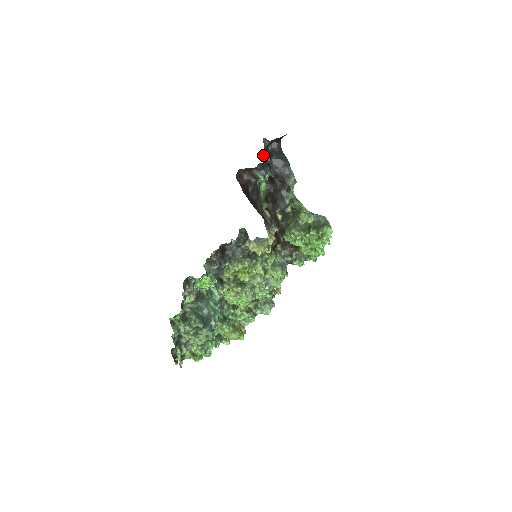
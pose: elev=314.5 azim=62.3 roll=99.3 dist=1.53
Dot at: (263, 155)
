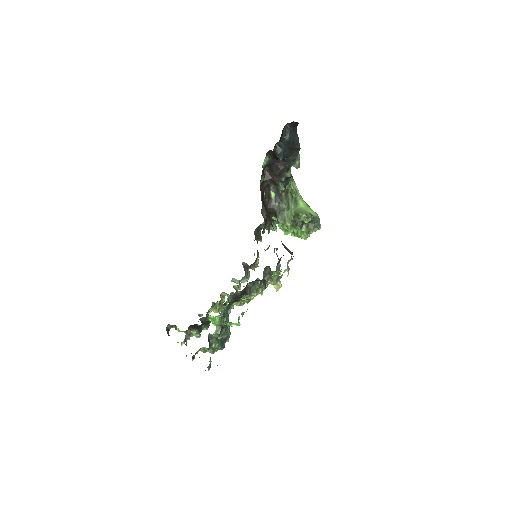
Dot at: occluded
